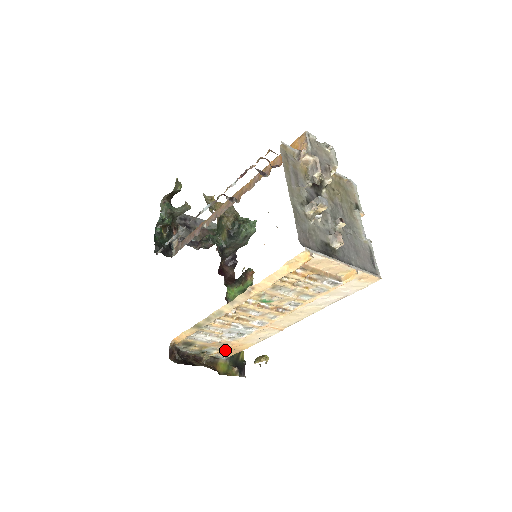
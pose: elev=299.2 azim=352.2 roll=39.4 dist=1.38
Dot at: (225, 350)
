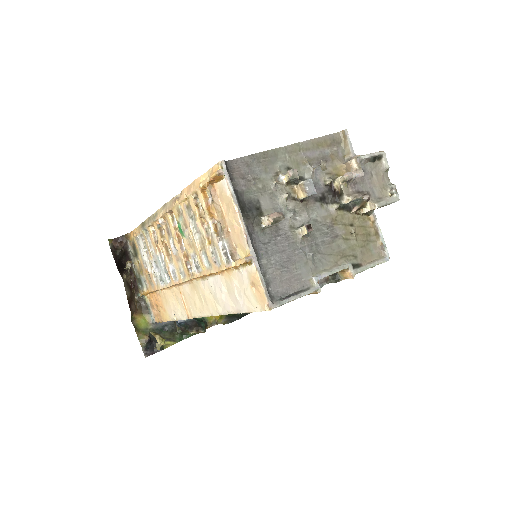
Dot at: (155, 303)
